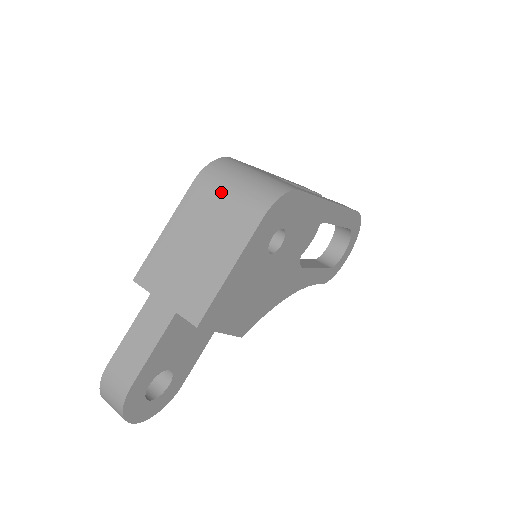
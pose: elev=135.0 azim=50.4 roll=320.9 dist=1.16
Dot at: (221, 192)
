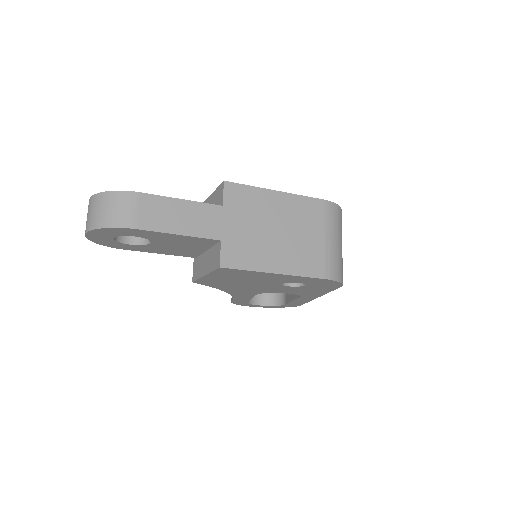
Dot at: (325, 230)
